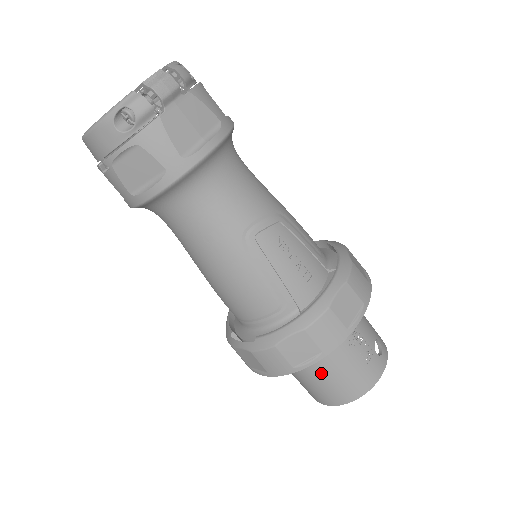
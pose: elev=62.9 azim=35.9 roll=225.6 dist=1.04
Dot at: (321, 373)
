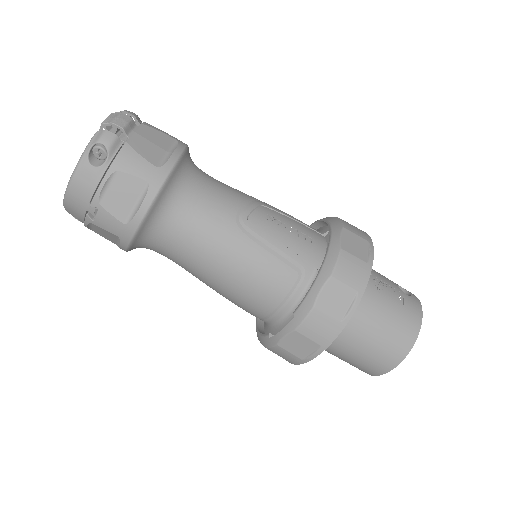
Dot at: (369, 330)
